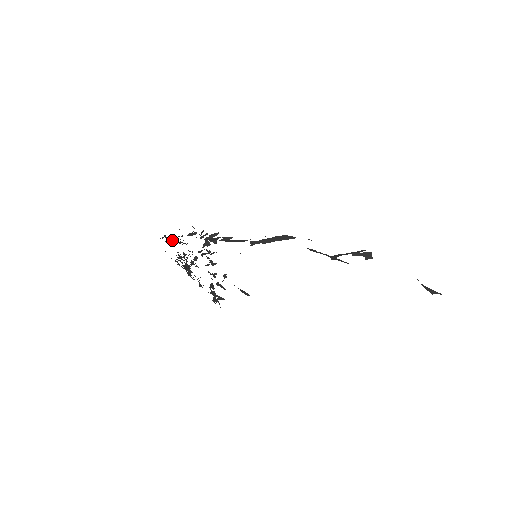
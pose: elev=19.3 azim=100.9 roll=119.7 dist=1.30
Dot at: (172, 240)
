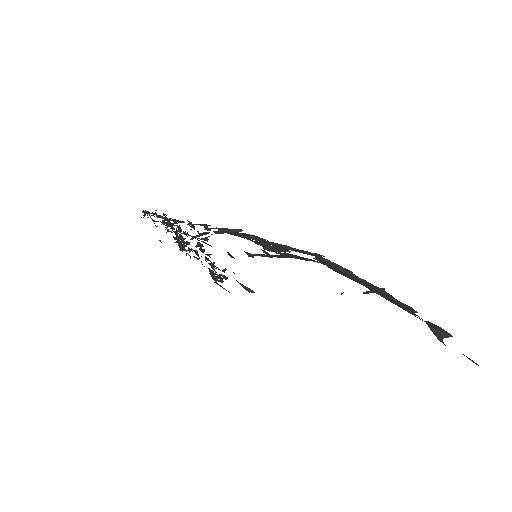
Dot at: (156, 226)
